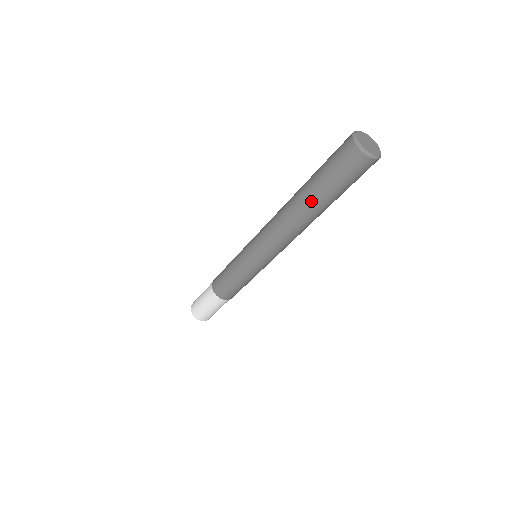
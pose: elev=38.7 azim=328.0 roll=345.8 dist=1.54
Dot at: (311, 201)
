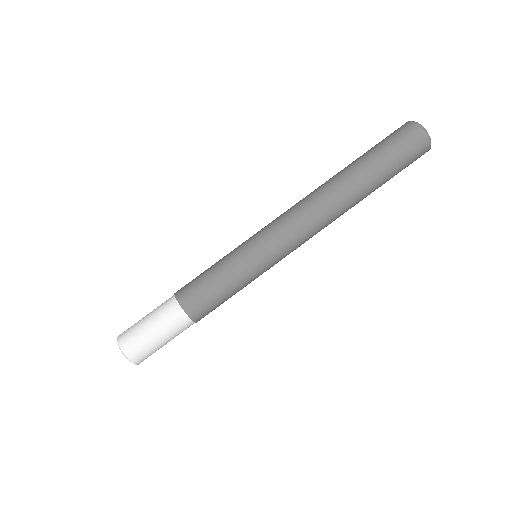
Dot at: (366, 184)
